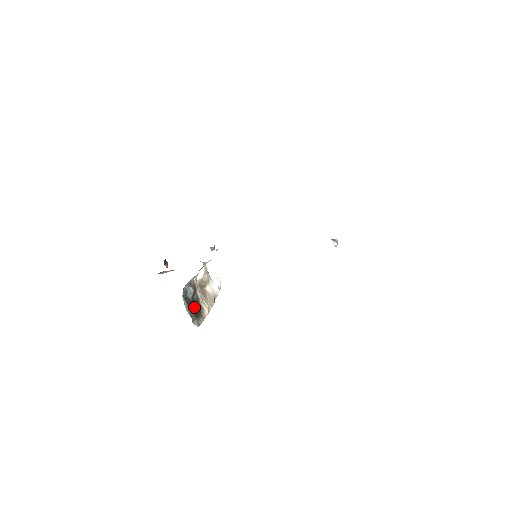
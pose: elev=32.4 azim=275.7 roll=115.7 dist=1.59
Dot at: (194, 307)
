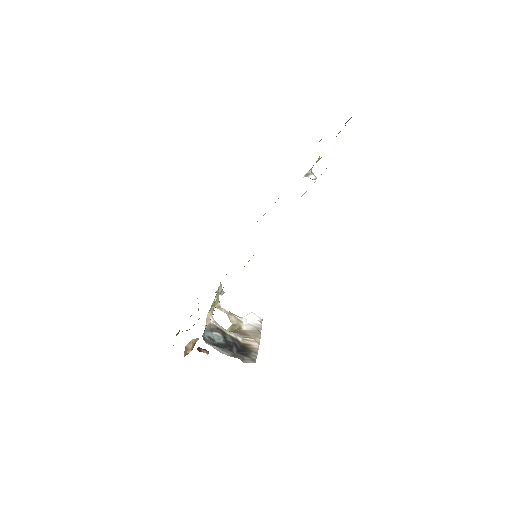
Dot at: (234, 348)
